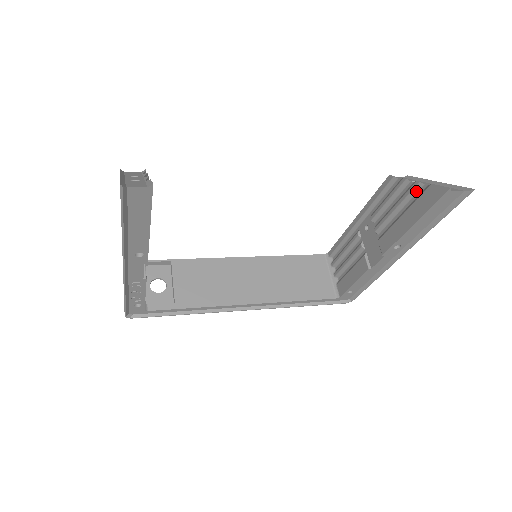
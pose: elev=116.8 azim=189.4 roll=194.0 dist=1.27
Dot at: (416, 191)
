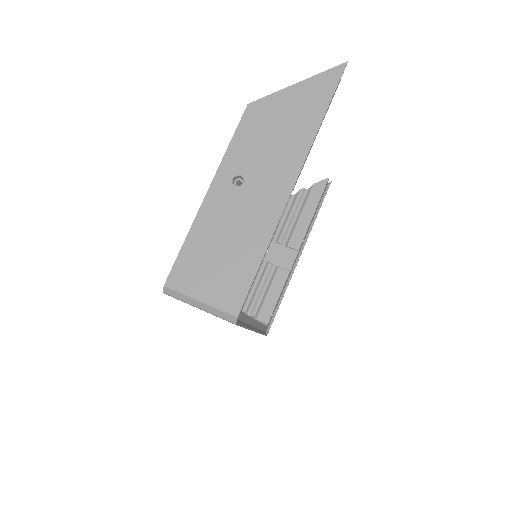
Dot at: (302, 196)
